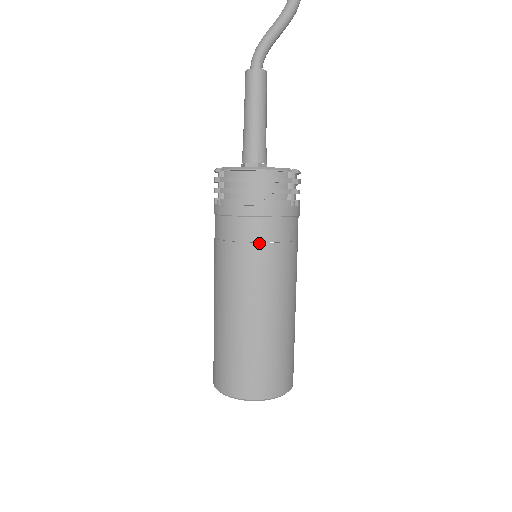
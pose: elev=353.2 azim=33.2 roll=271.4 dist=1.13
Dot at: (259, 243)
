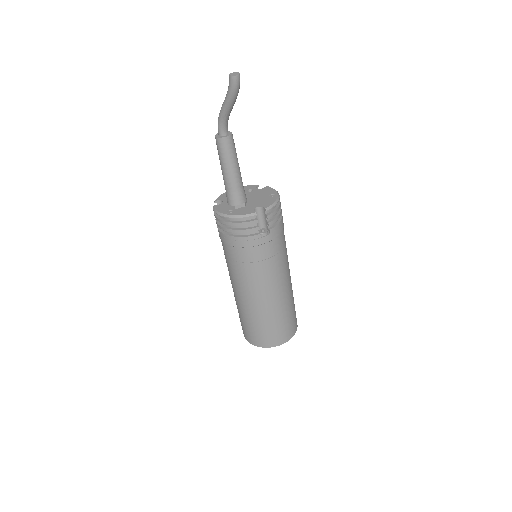
Dot at: (240, 262)
